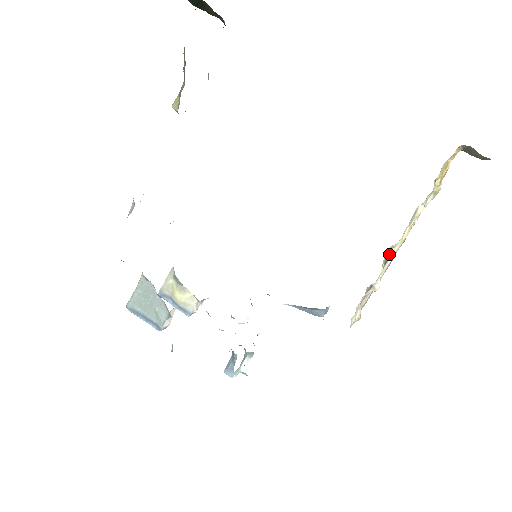
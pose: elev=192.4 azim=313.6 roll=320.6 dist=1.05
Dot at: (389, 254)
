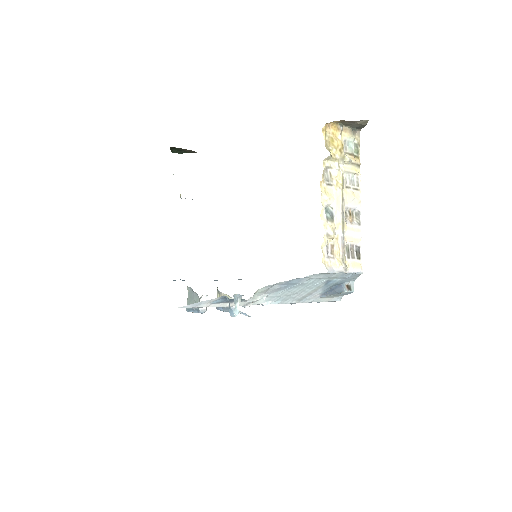
Dot at: (331, 210)
